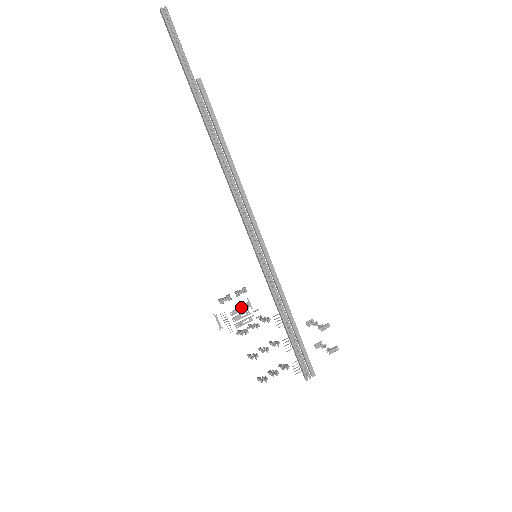
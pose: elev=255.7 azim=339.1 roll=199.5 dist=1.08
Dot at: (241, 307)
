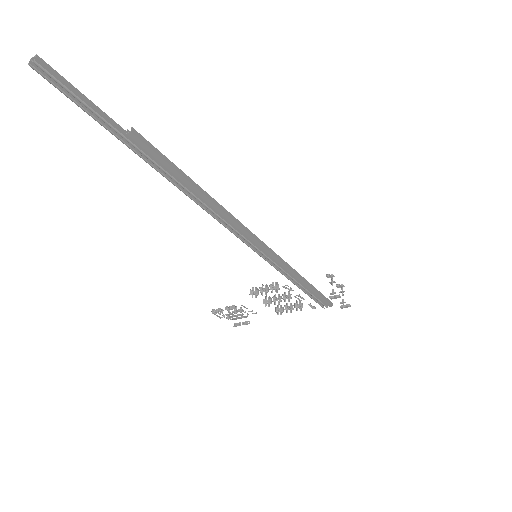
Dot at: (235, 312)
